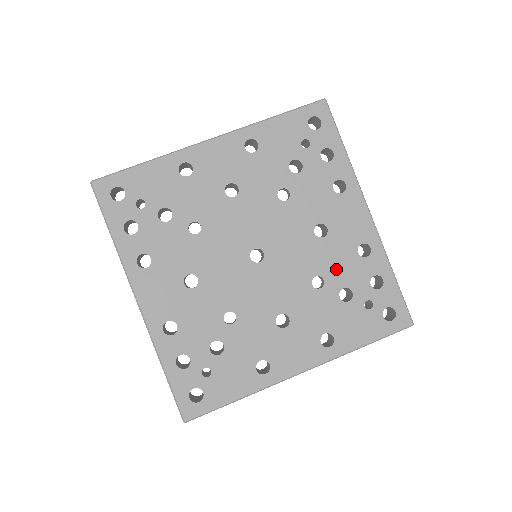
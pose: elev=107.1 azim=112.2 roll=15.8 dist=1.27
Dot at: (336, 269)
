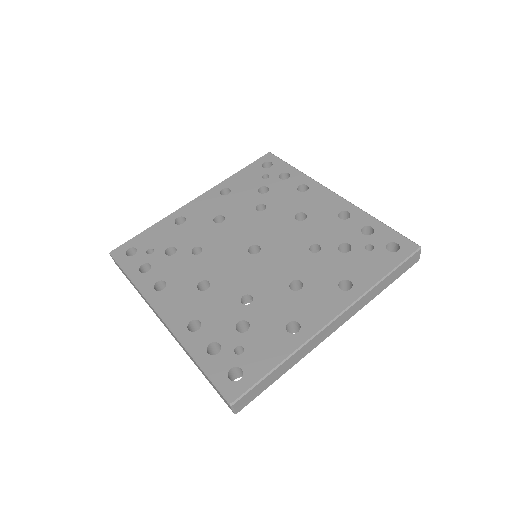
Dot at: (326, 235)
